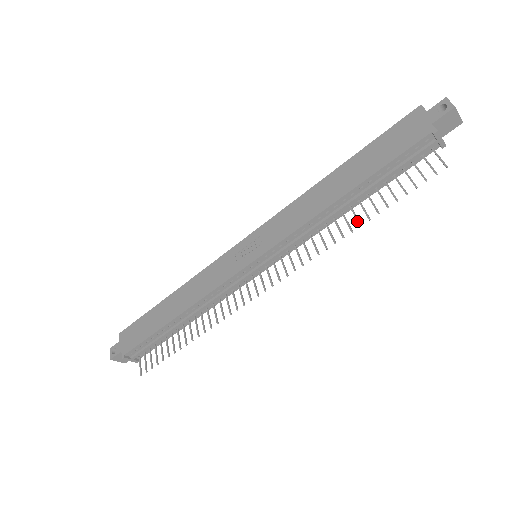
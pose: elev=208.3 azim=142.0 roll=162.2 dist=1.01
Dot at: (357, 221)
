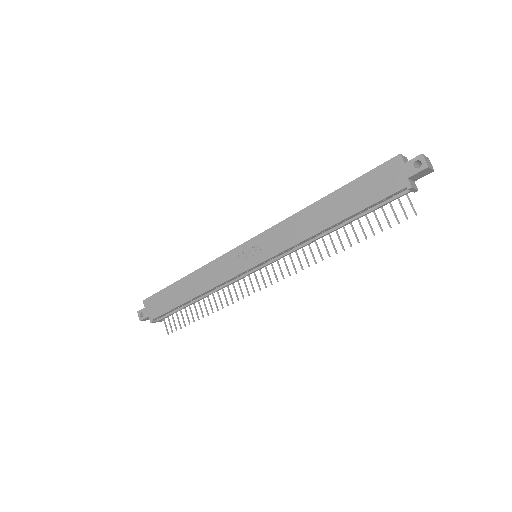
Dot at: (341, 245)
